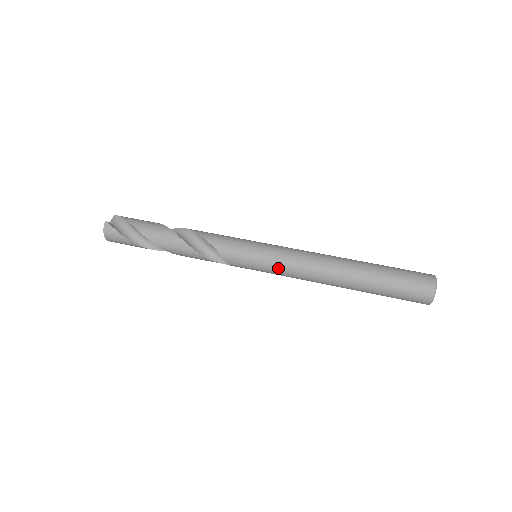
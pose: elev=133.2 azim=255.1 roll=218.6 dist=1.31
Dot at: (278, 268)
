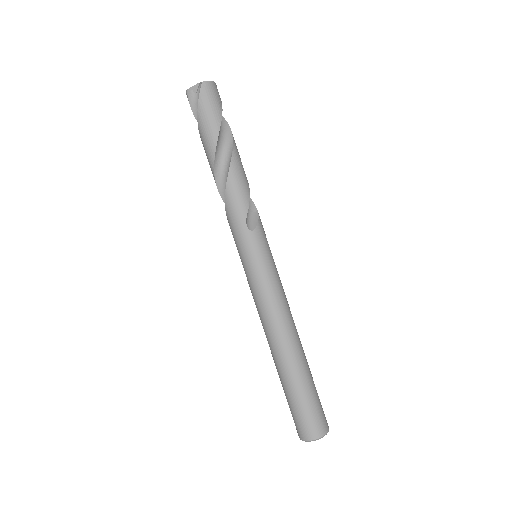
Dot at: occluded
